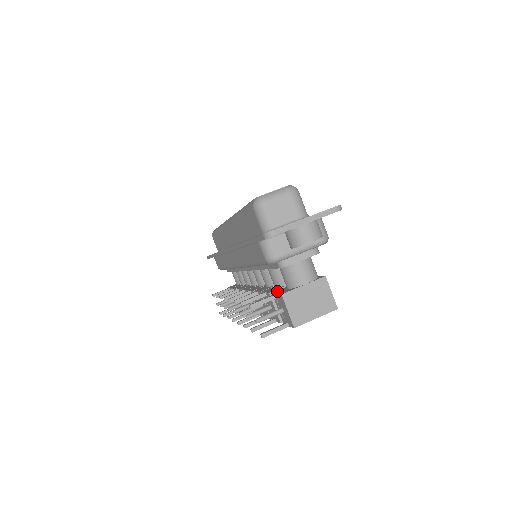
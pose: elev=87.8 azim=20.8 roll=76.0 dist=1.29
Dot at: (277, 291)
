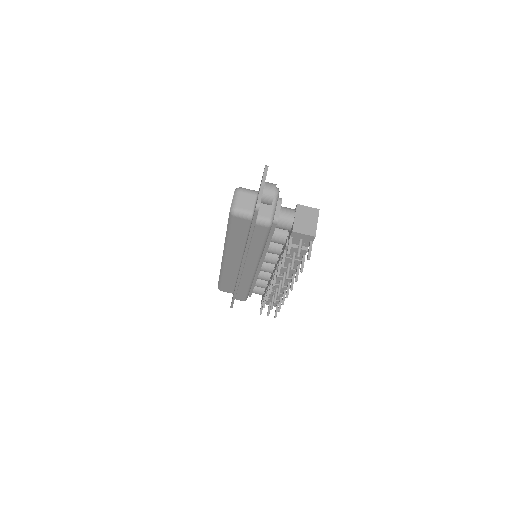
Dot at: (288, 238)
